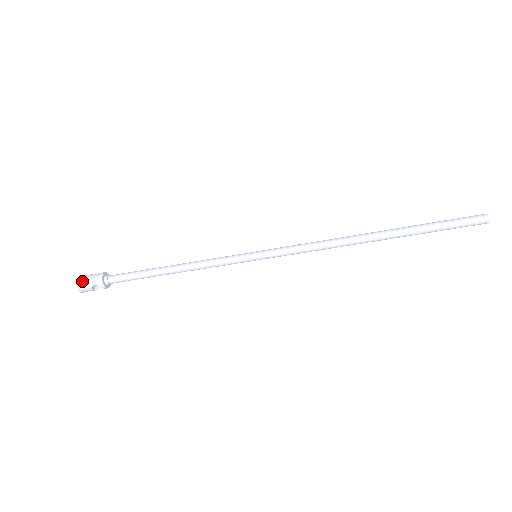
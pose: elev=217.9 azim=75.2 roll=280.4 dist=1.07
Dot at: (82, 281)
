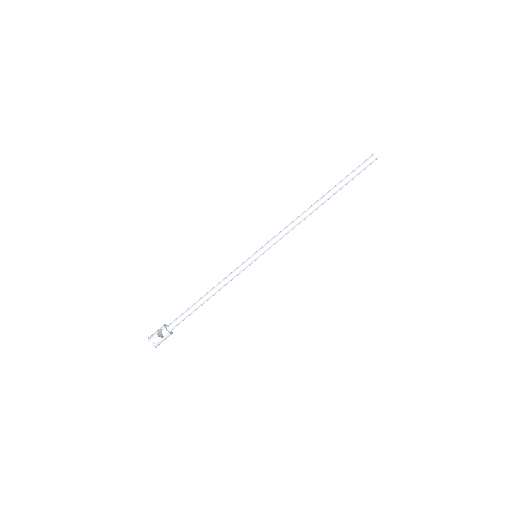
Dot at: (152, 334)
